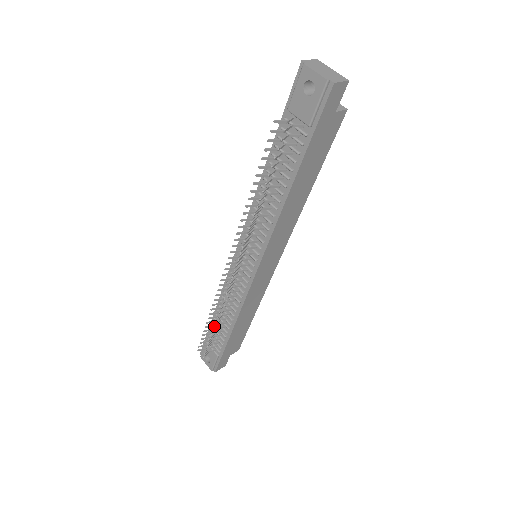
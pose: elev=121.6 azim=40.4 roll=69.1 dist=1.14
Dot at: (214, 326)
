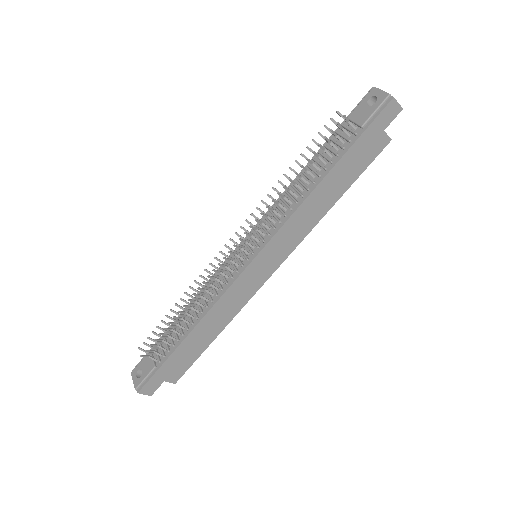
Dot at: (178, 311)
